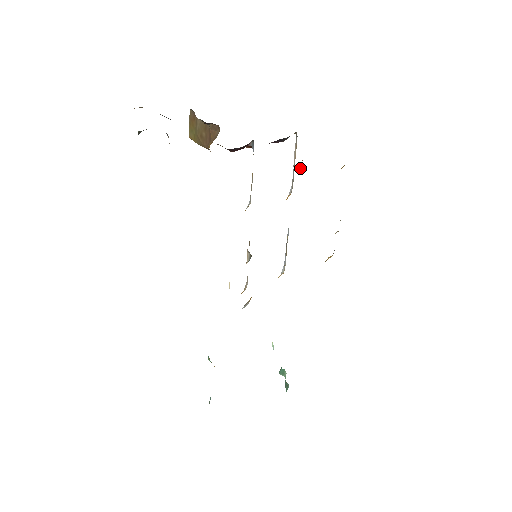
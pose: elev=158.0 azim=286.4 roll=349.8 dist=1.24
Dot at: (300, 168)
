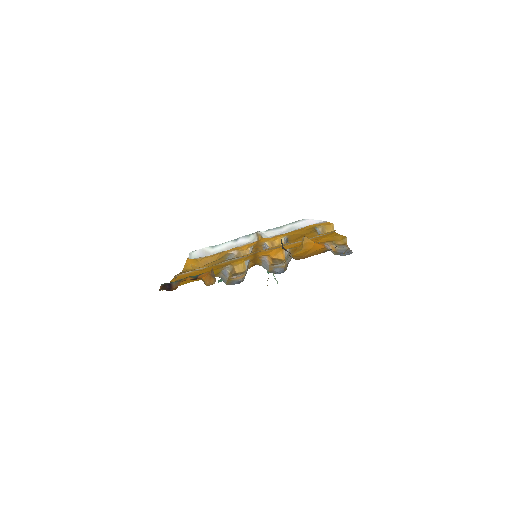
Dot at: (302, 242)
